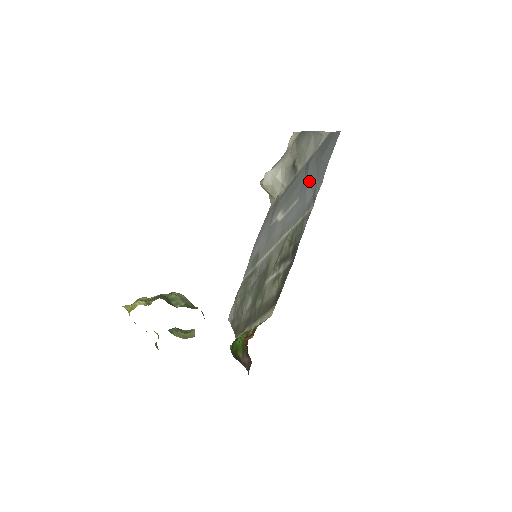
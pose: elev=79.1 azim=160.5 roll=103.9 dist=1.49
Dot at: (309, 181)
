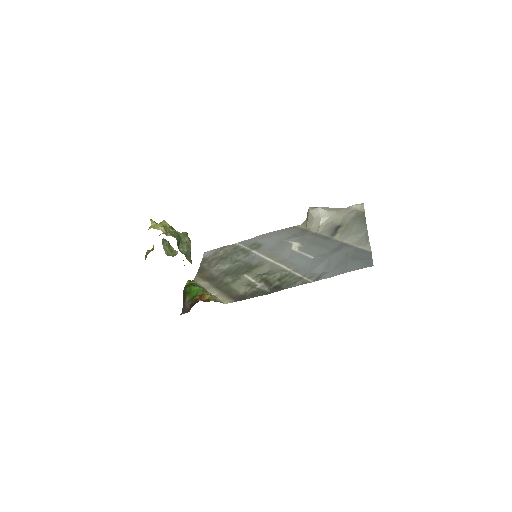
Dot at: (329, 260)
